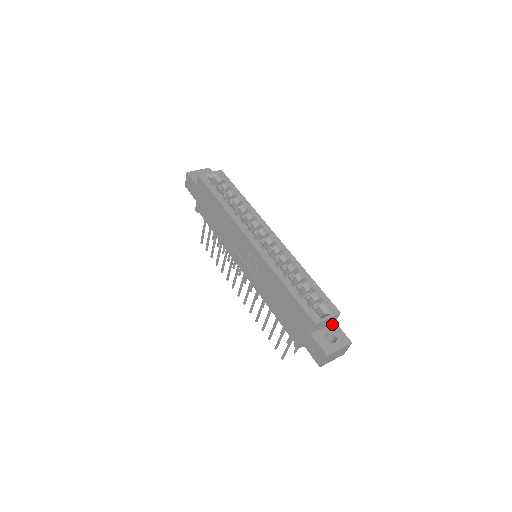
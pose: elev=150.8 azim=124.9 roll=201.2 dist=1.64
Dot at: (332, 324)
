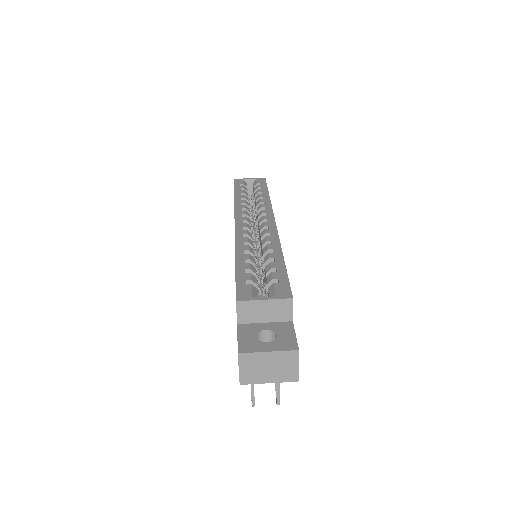
Dot at: (284, 322)
